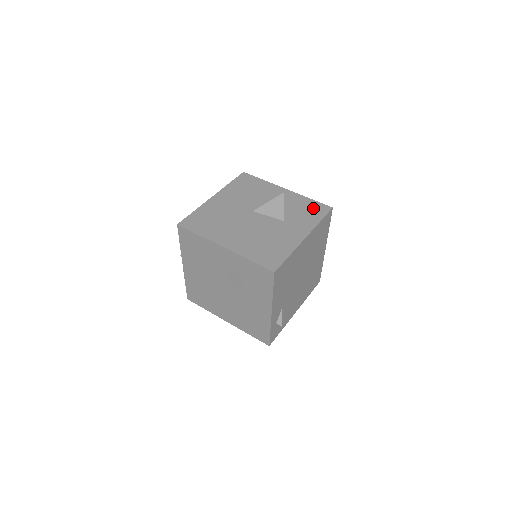
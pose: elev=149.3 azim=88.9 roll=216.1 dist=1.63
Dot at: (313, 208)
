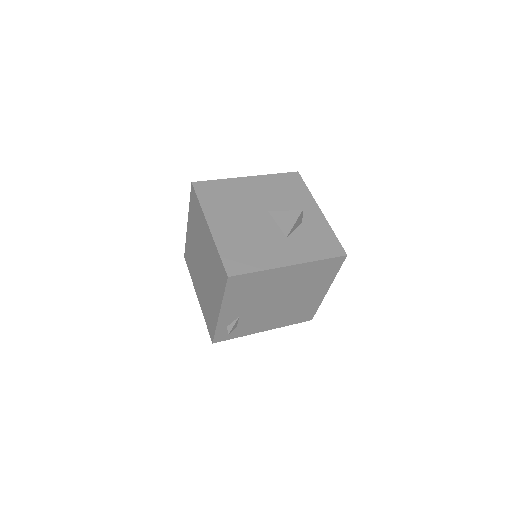
Dot at: (327, 243)
